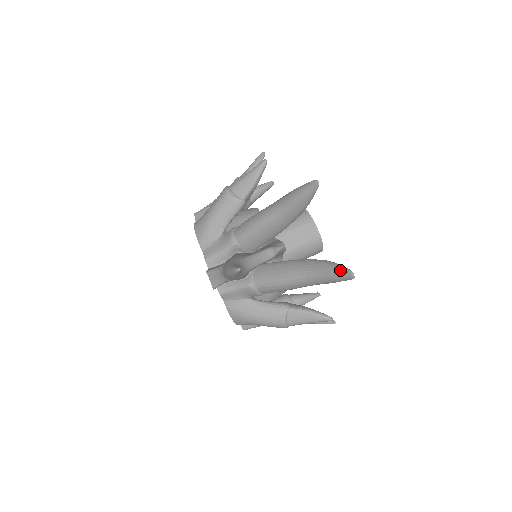
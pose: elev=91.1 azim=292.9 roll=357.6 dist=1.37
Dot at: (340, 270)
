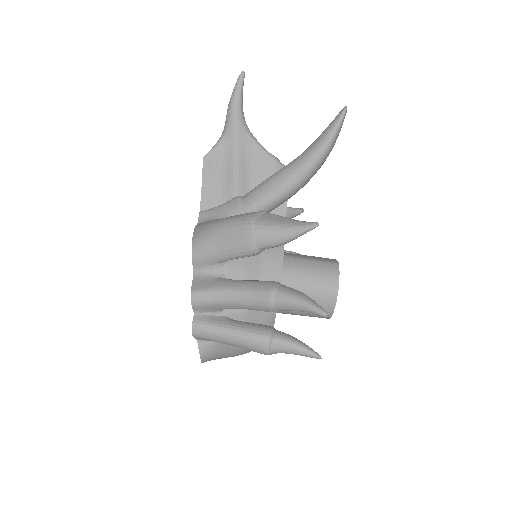
Dot at: occluded
